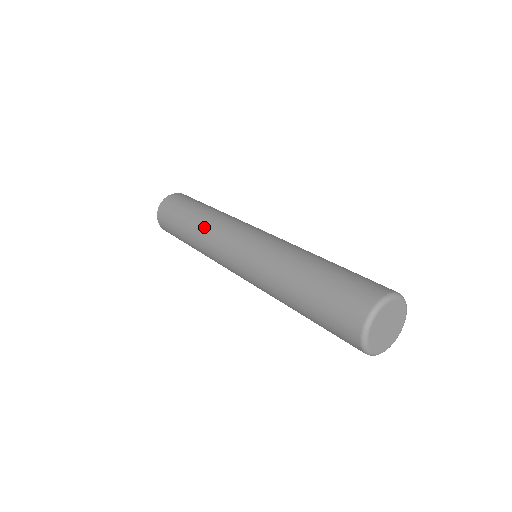
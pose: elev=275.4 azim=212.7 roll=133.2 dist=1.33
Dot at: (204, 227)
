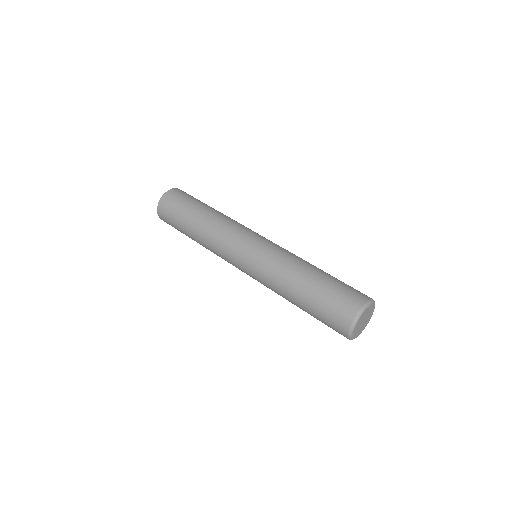
Dot at: (214, 224)
